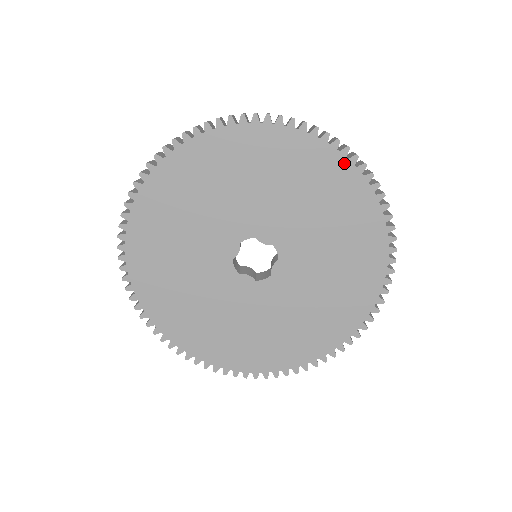
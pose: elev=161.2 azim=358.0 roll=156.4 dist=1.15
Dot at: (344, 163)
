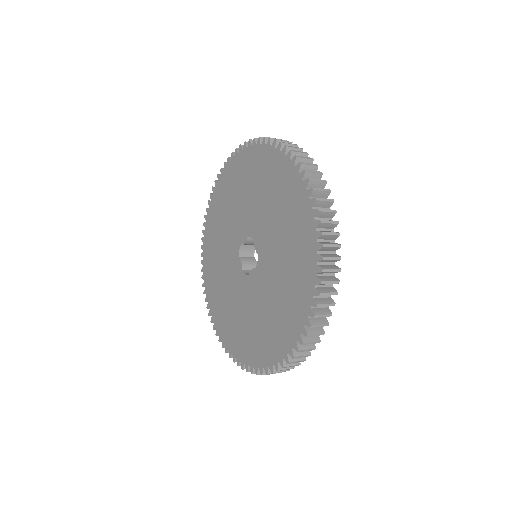
Dot at: (313, 232)
